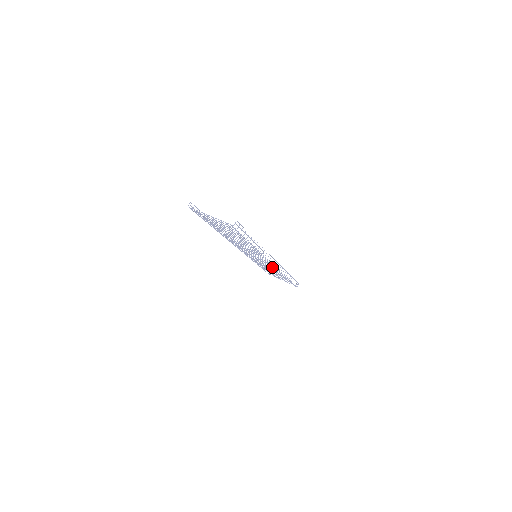
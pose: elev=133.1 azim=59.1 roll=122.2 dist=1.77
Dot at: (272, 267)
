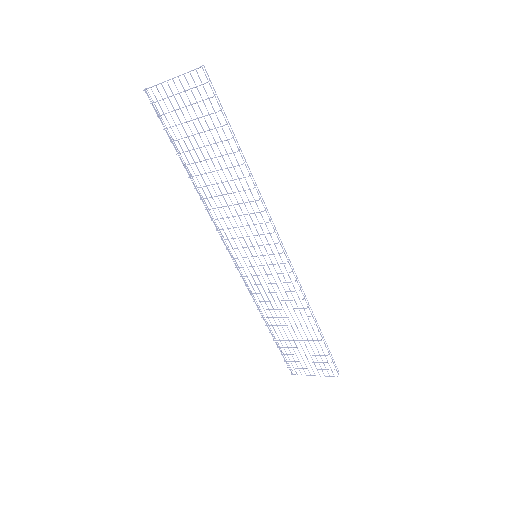
Dot at: (285, 291)
